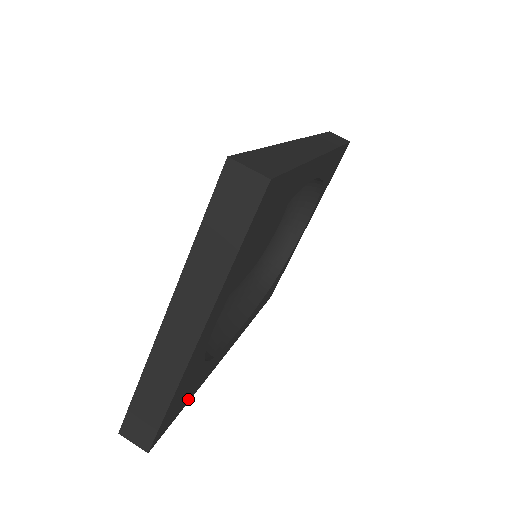
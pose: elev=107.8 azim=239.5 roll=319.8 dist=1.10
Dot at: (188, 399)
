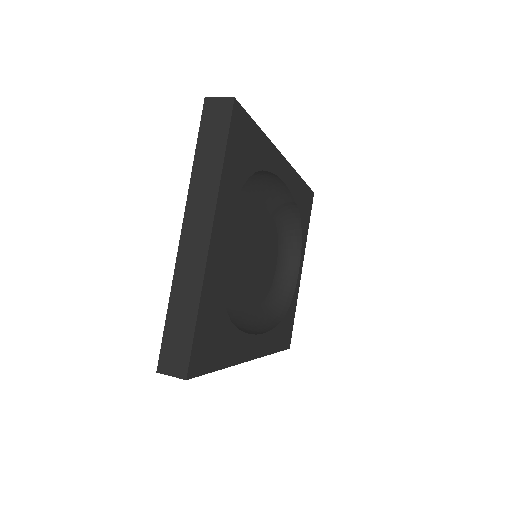
Dot at: (219, 362)
